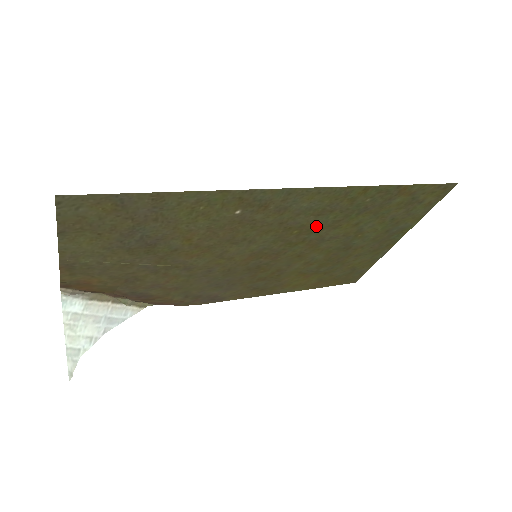
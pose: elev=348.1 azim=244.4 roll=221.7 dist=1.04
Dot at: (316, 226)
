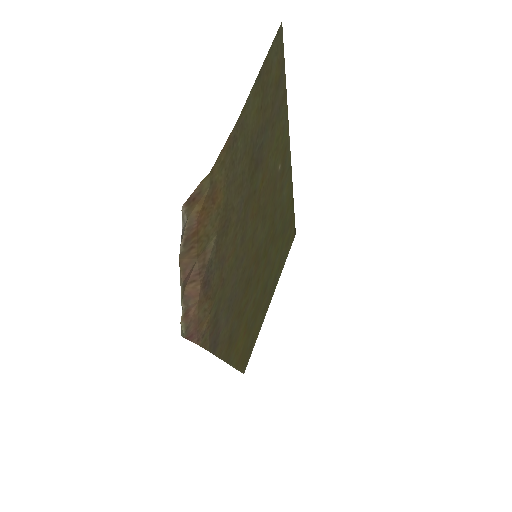
Dot at: (275, 234)
